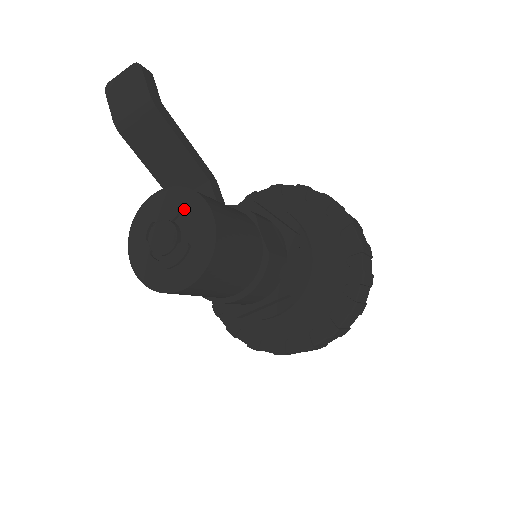
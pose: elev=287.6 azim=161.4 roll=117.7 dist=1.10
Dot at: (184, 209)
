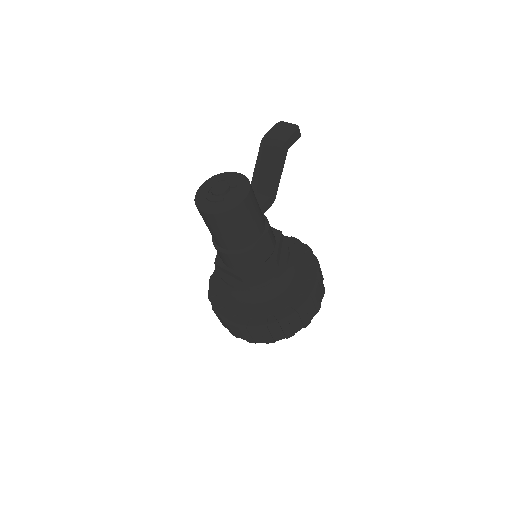
Dot at: (239, 188)
